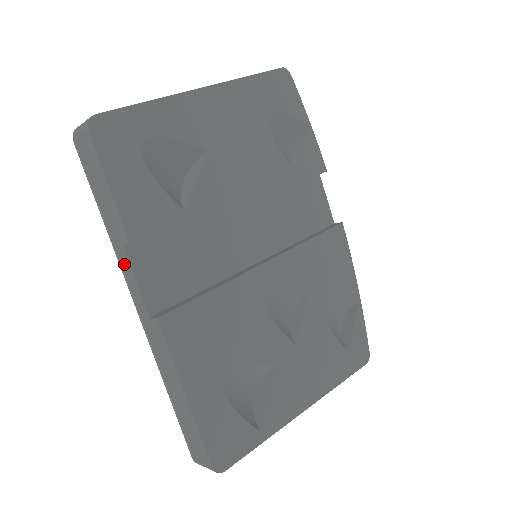
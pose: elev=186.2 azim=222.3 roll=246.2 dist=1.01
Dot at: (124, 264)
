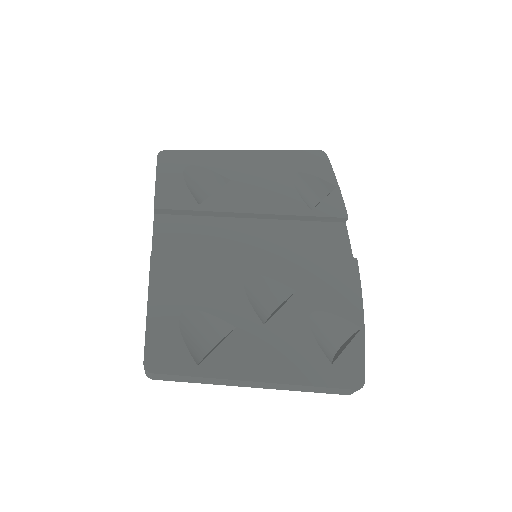
Dot at: occluded
